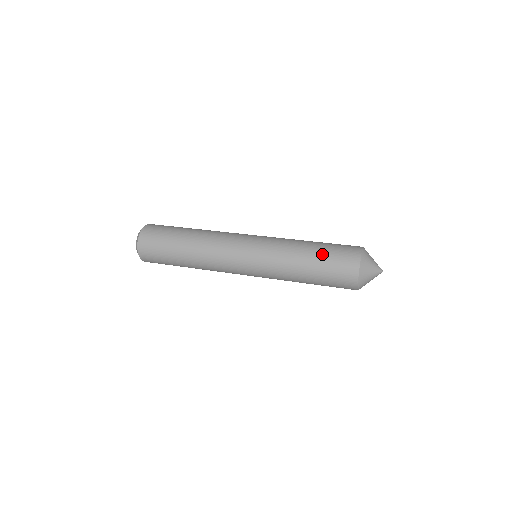
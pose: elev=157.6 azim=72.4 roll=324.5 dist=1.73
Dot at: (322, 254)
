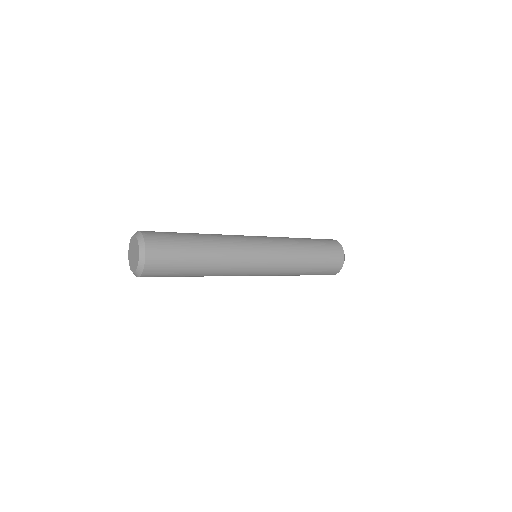
Dot at: (309, 238)
